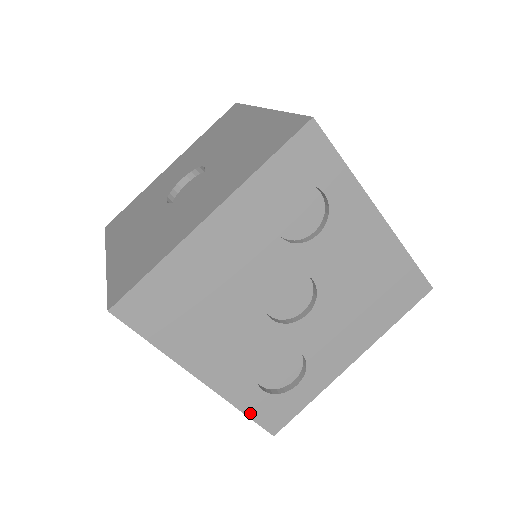
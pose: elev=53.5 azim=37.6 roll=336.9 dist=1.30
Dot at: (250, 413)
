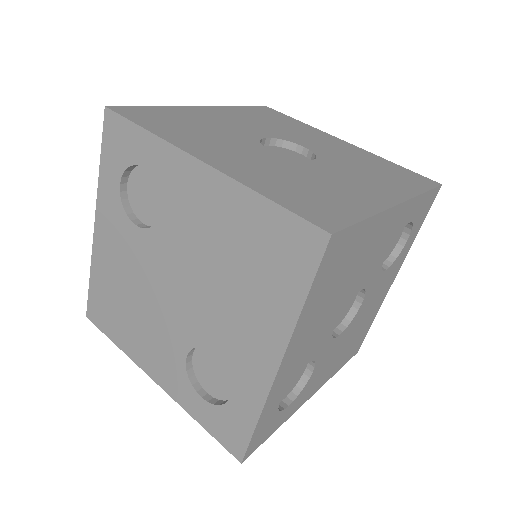
Dot at: (258, 426)
